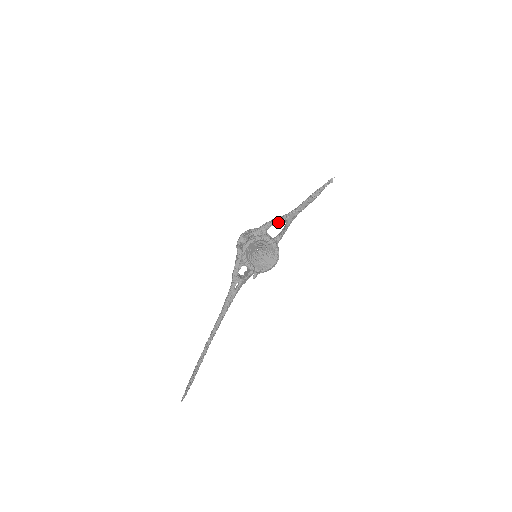
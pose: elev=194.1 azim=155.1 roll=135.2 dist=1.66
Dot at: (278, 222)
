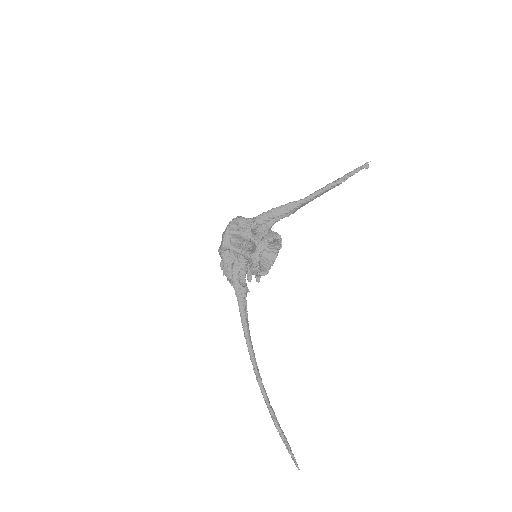
Dot at: (286, 213)
